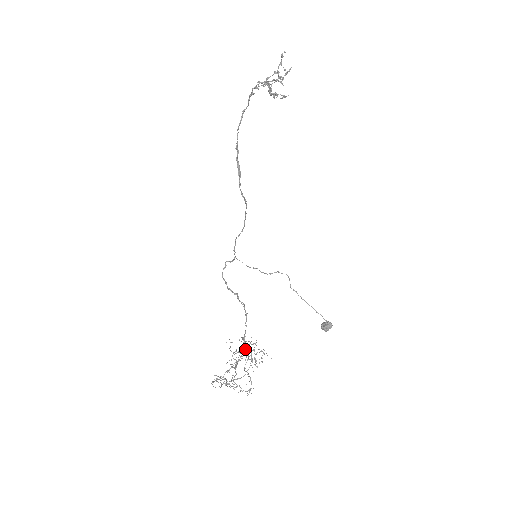
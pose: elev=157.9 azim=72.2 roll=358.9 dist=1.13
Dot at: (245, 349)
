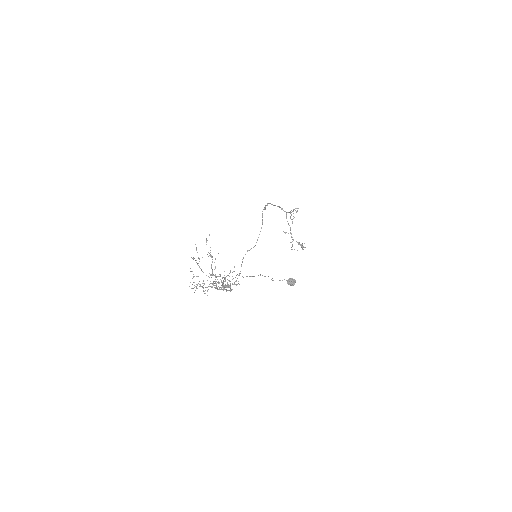
Dot at: occluded
